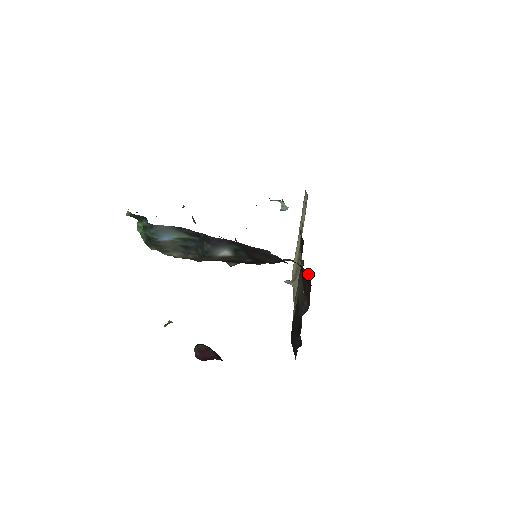
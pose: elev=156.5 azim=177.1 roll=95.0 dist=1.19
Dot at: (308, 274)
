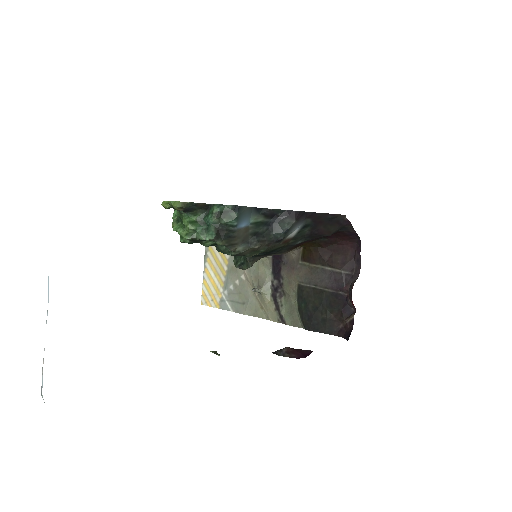
Dot at: (348, 242)
